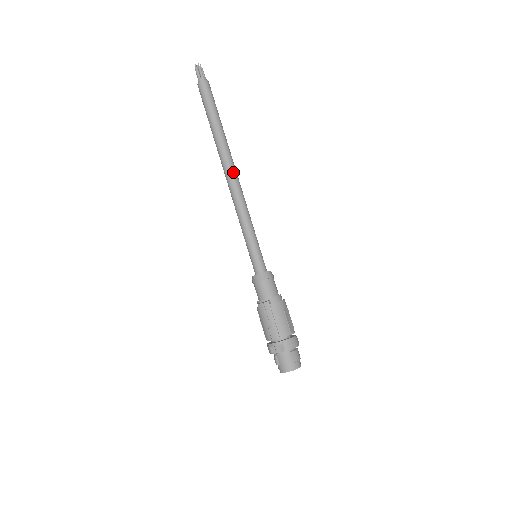
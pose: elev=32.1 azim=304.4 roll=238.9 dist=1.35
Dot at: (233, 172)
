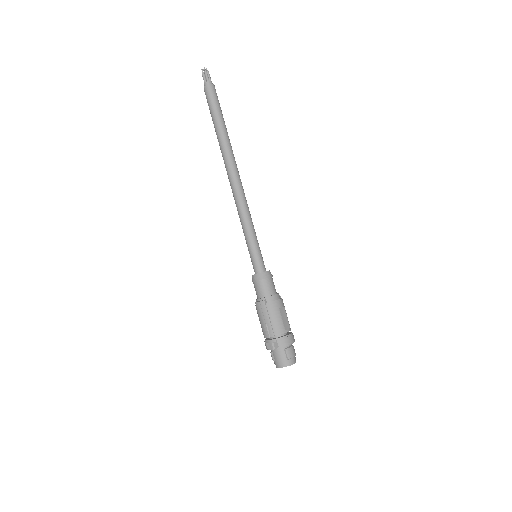
Dot at: (235, 175)
